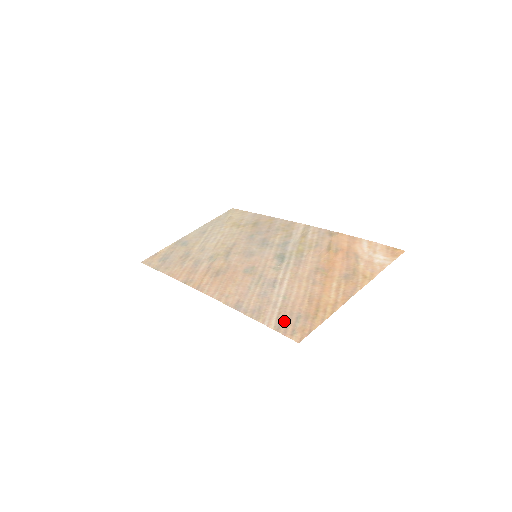
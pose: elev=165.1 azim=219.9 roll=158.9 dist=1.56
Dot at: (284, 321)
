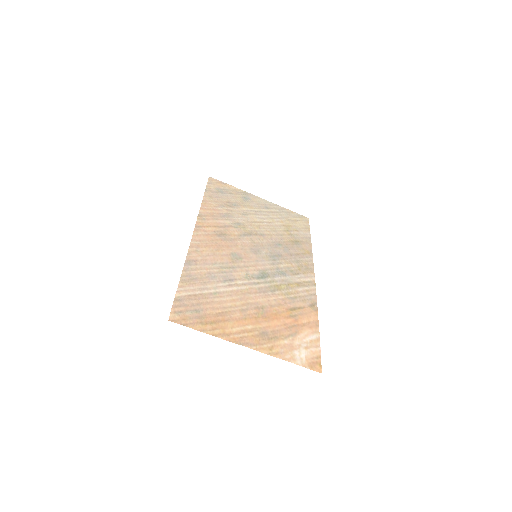
Dot at: (188, 301)
